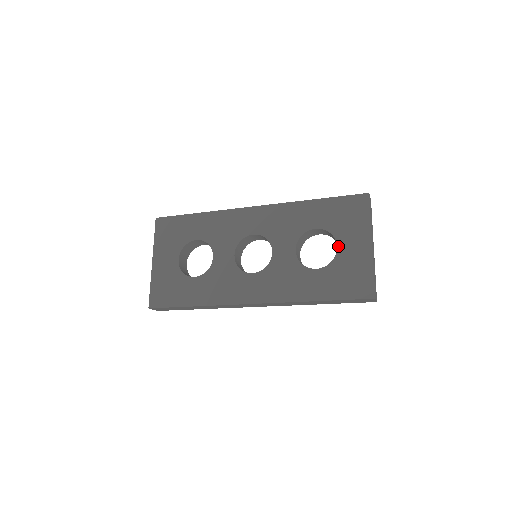
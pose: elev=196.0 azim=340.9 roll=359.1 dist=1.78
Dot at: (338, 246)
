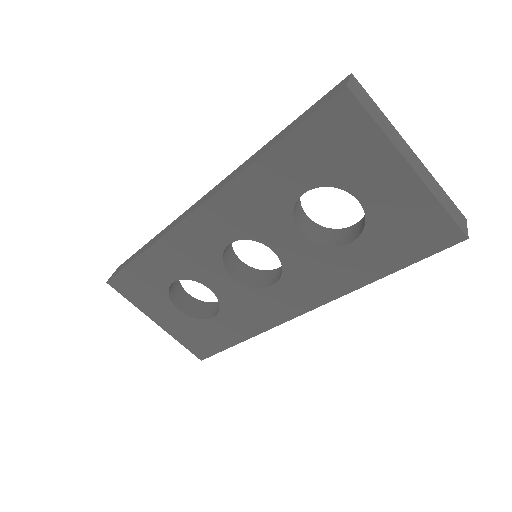
Dot at: (359, 199)
